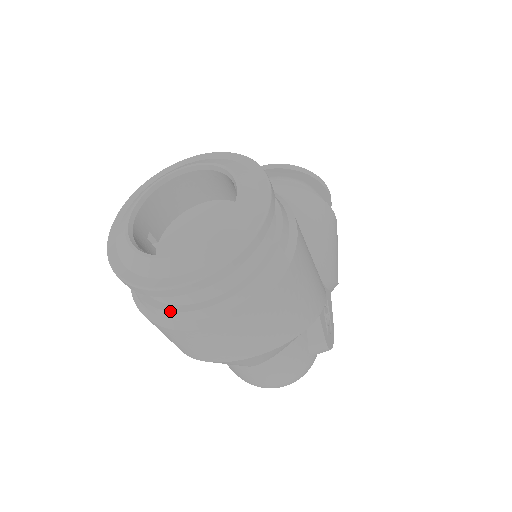
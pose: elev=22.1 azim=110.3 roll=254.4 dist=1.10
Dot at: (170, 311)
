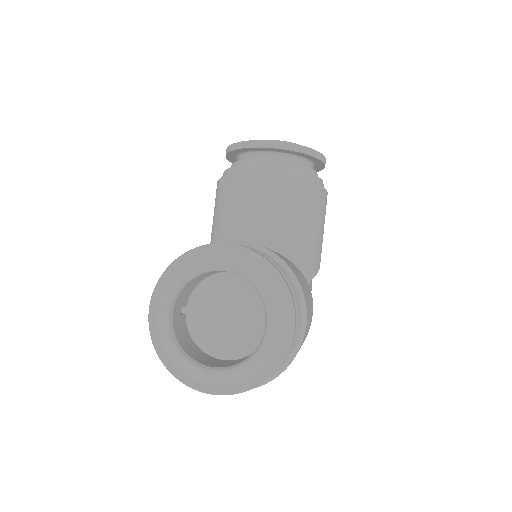
Dot at: occluded
